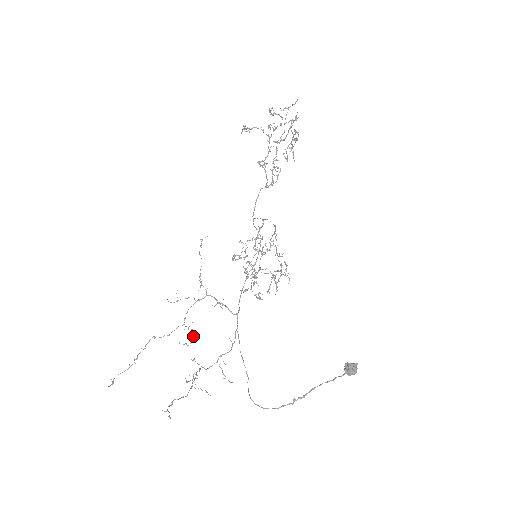
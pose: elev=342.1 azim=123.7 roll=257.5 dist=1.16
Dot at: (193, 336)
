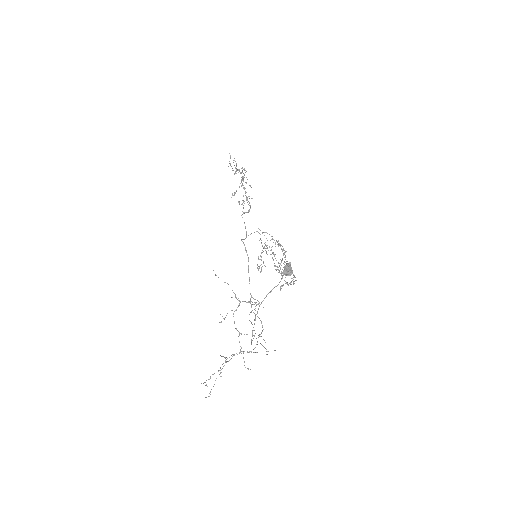
Dot at: occluded
